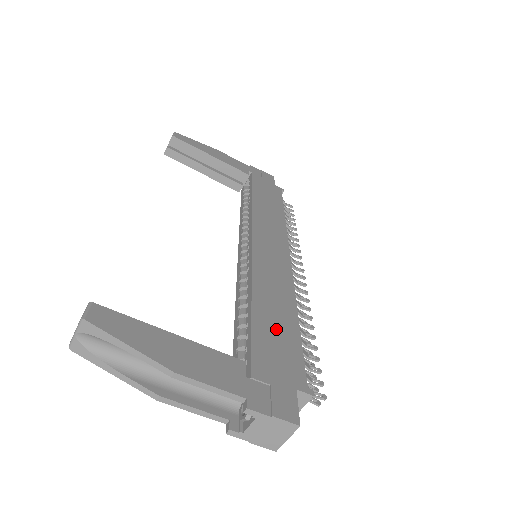
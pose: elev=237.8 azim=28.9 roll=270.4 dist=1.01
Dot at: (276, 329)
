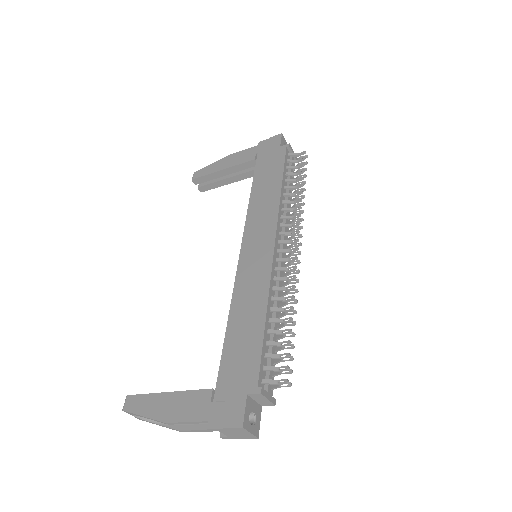
Dot at: (242, 342)
